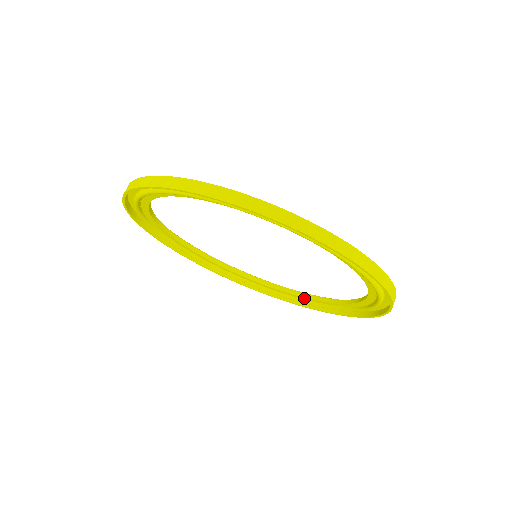
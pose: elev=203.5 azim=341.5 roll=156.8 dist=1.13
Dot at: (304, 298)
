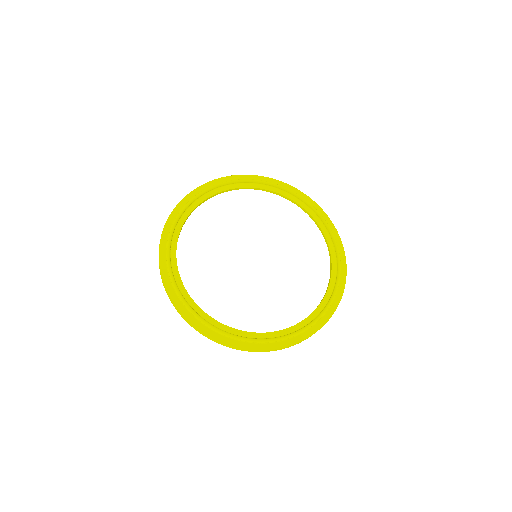
Dot at: (332, 275)
